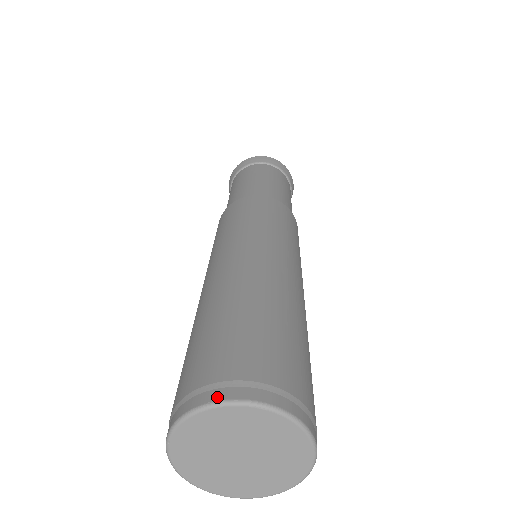
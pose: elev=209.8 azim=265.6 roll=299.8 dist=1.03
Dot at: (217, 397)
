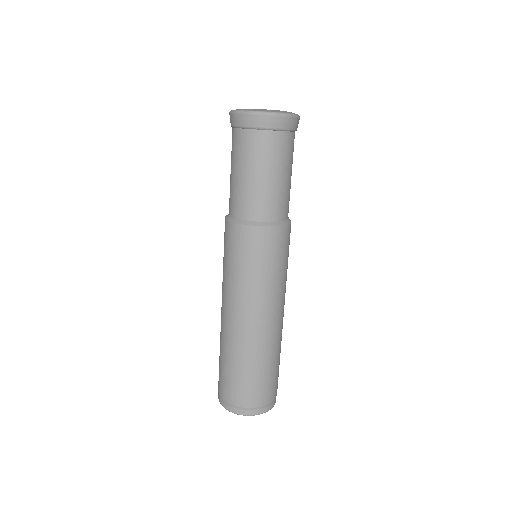
Dot at: (246, 414)
